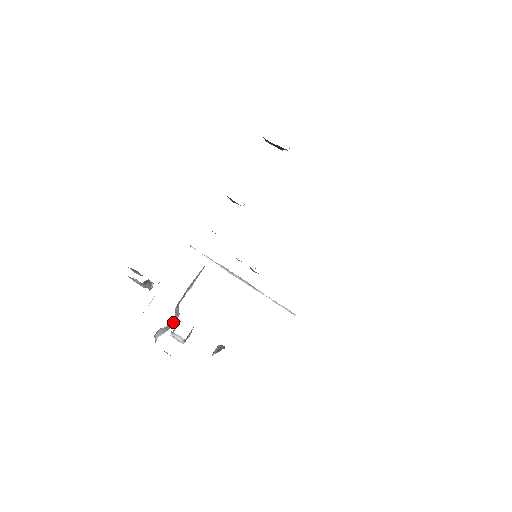
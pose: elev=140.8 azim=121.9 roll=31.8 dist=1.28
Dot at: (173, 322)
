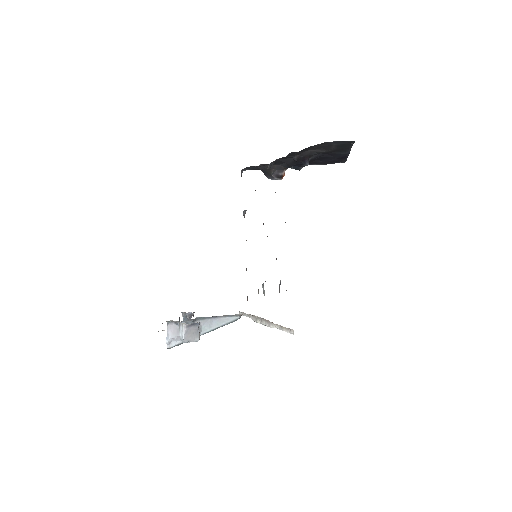
Dot at: occluded
